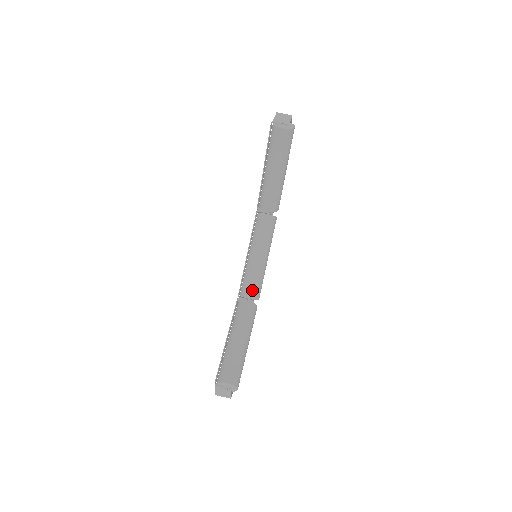
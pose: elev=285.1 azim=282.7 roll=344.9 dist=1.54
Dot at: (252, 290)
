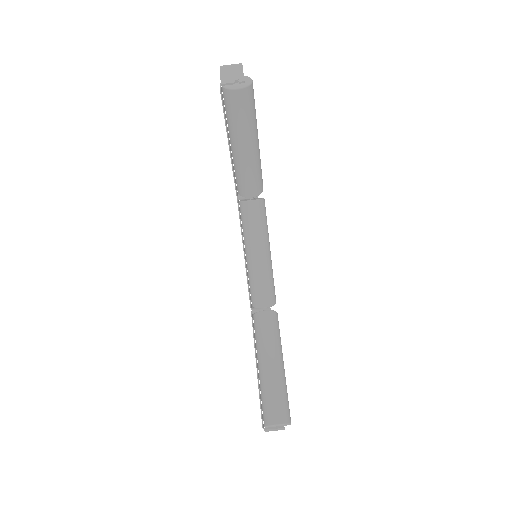
Dot at: (265, 297)
